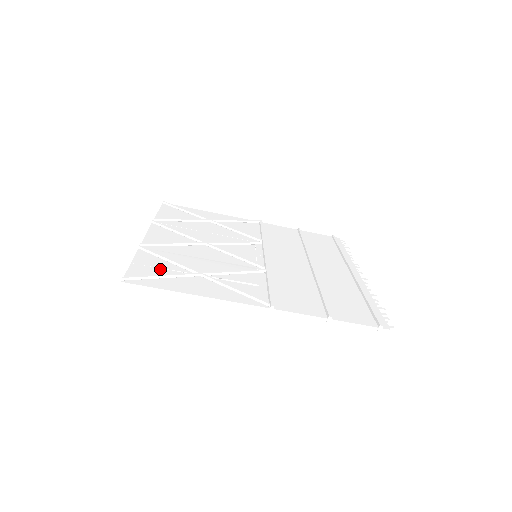
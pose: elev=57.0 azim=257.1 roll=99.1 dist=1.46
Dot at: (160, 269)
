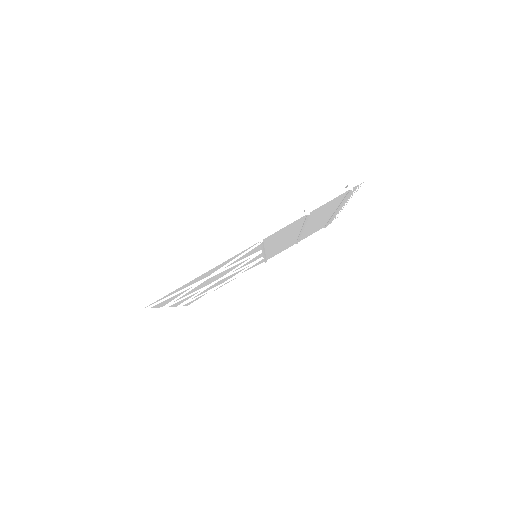
Dot at: occluded
